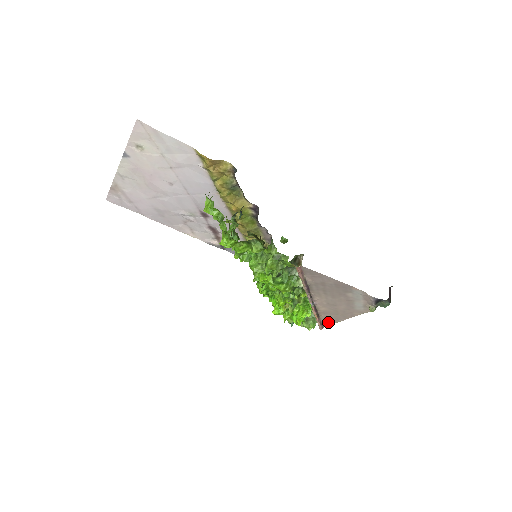
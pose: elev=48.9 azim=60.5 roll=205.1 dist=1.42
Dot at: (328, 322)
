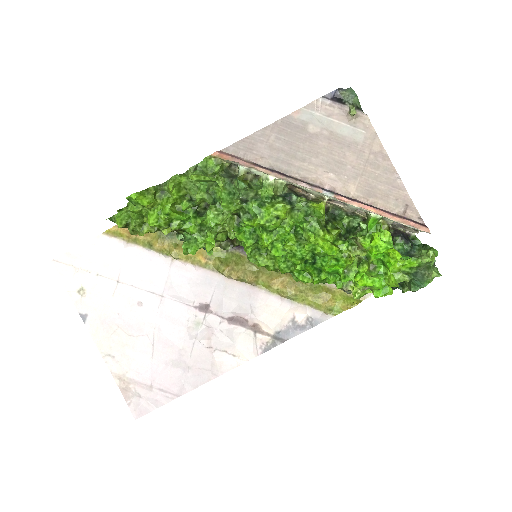
Dot at: (404, 207)
